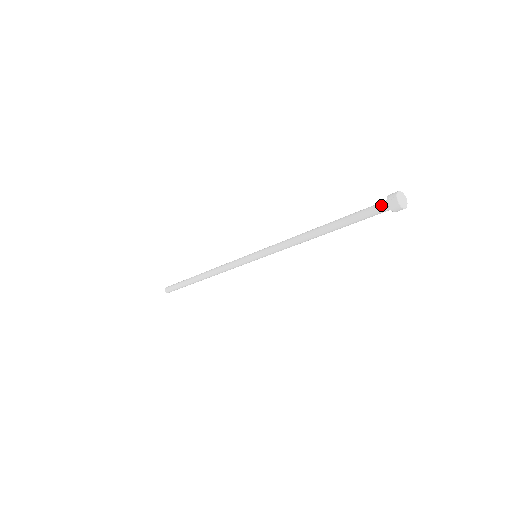
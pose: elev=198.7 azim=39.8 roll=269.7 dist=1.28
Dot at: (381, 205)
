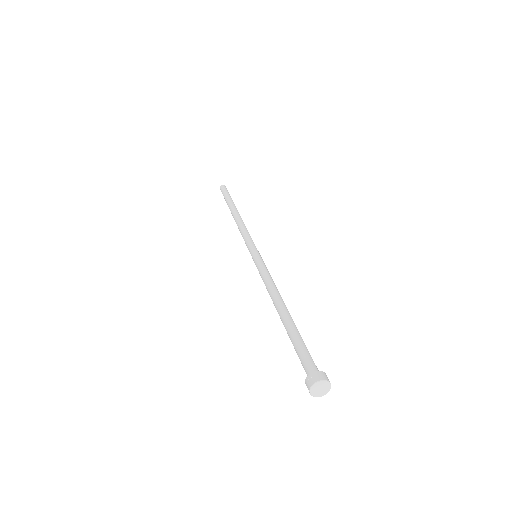
Dot at: (308, 368)
